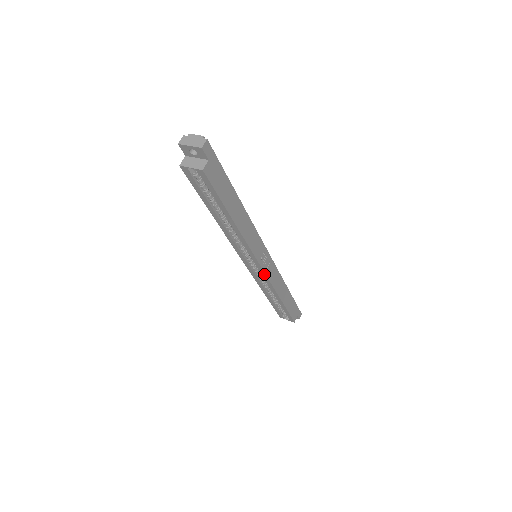
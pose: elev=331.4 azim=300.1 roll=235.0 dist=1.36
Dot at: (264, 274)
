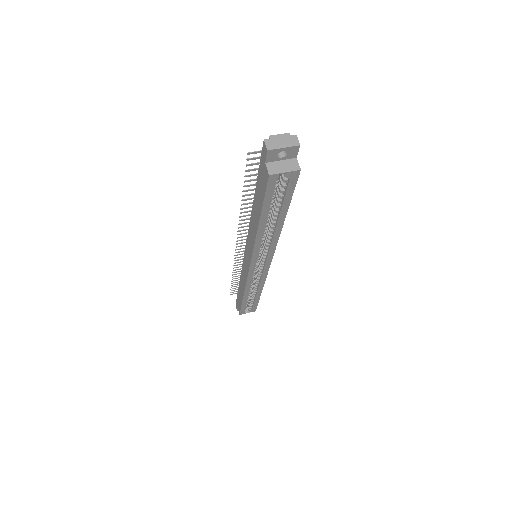
Dot at: (267, 270)
